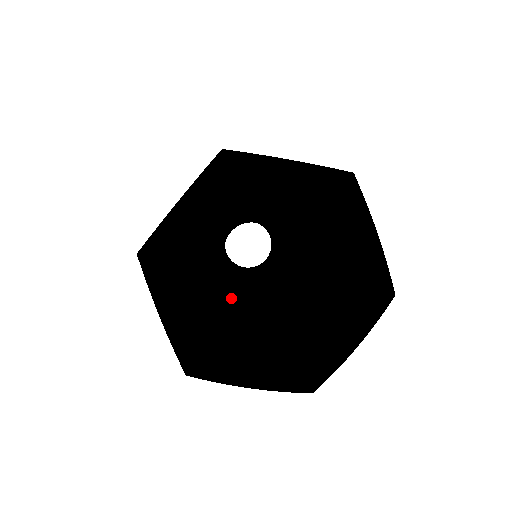
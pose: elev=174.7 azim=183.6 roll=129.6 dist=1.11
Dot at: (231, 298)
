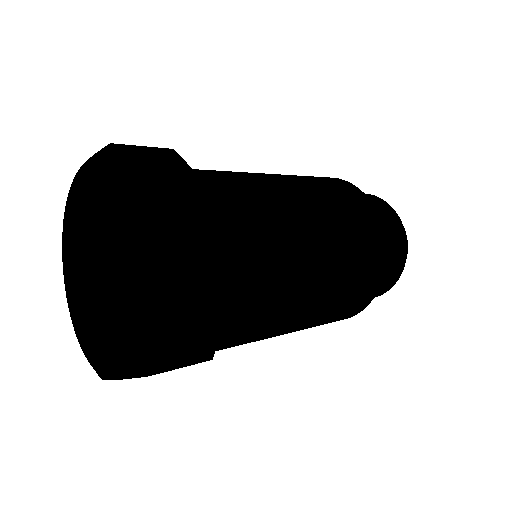
Dot at: occluded
